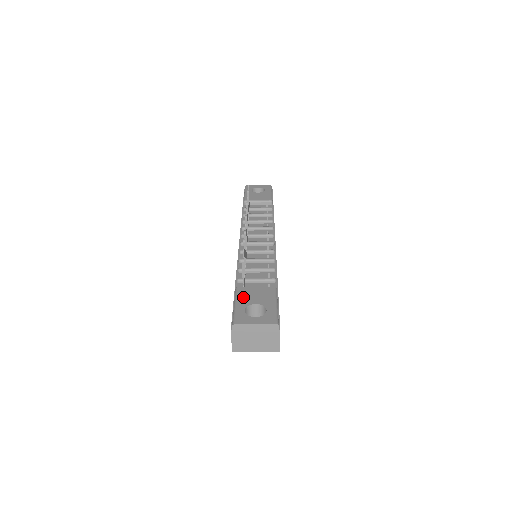
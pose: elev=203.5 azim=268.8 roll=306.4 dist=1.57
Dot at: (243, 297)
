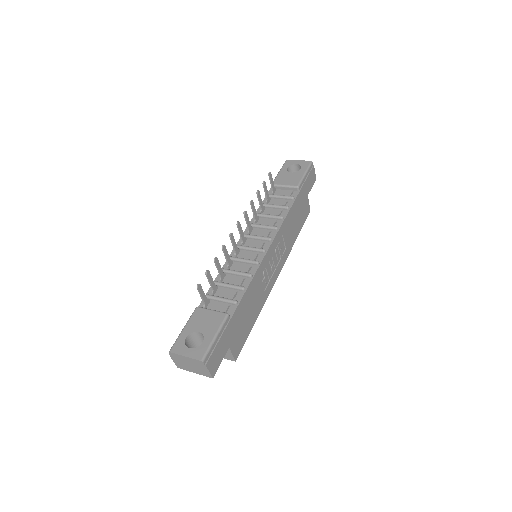
Dot at: (194, 321)
